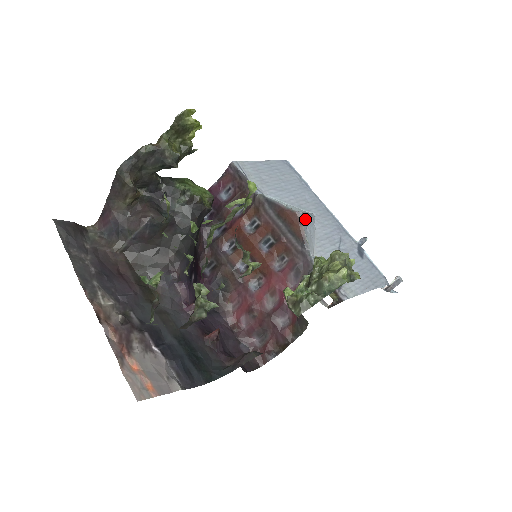
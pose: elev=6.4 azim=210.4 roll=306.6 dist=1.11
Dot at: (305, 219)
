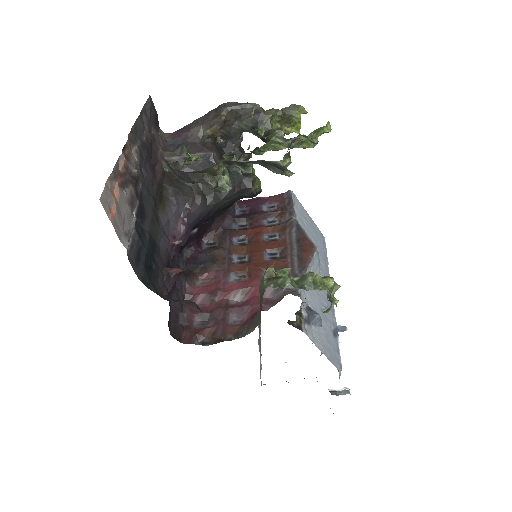
Dot at: (316, 260)
